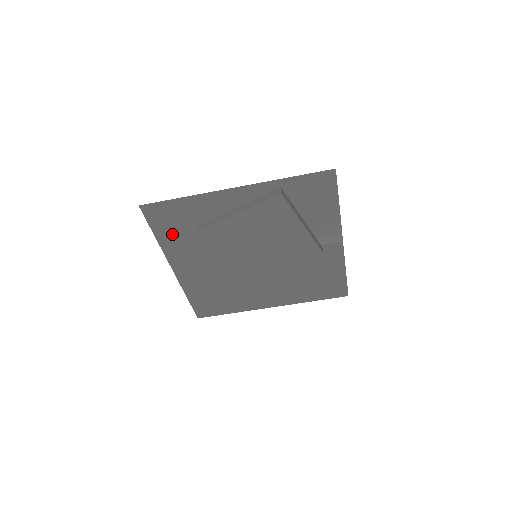
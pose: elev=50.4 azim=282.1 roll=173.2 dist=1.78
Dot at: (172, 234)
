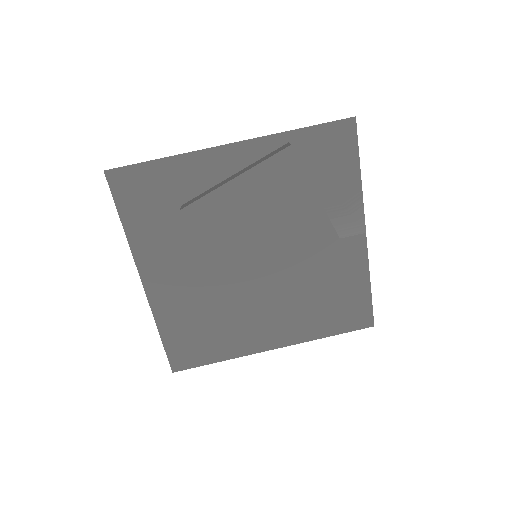
Dot at: (145, 220)
